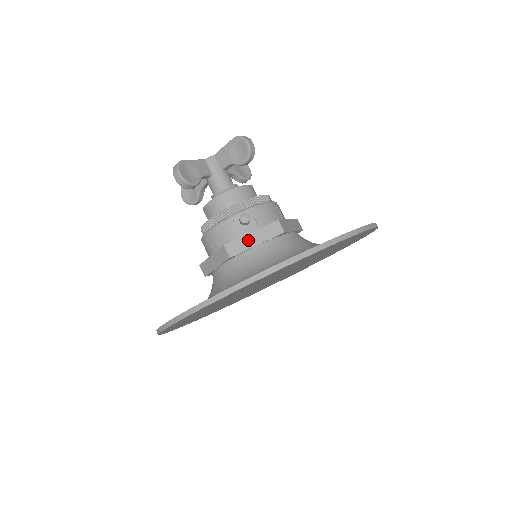
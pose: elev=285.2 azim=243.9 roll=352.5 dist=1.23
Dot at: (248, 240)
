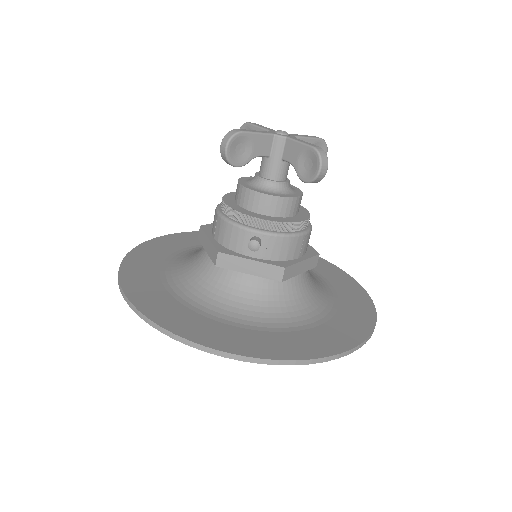
Dot at: (243, 264)
